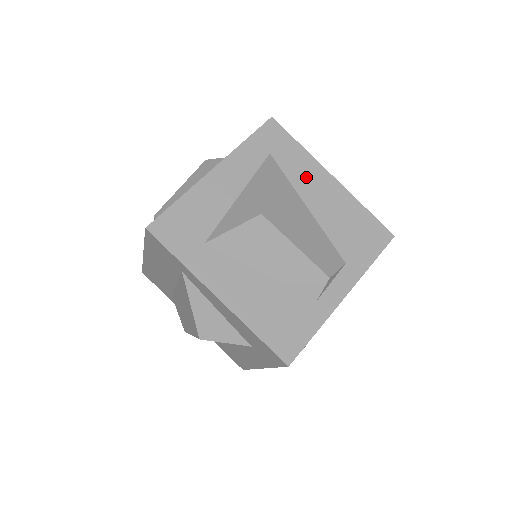
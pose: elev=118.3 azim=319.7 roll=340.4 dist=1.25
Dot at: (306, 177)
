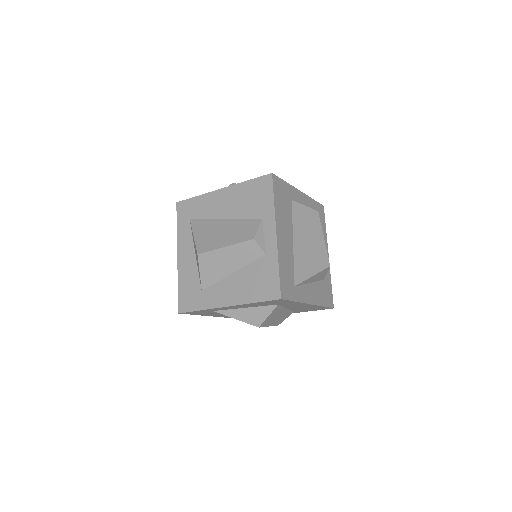
Dot at: (211, 206)
